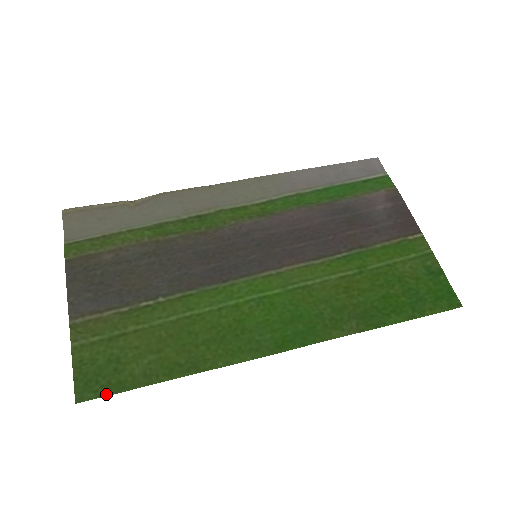
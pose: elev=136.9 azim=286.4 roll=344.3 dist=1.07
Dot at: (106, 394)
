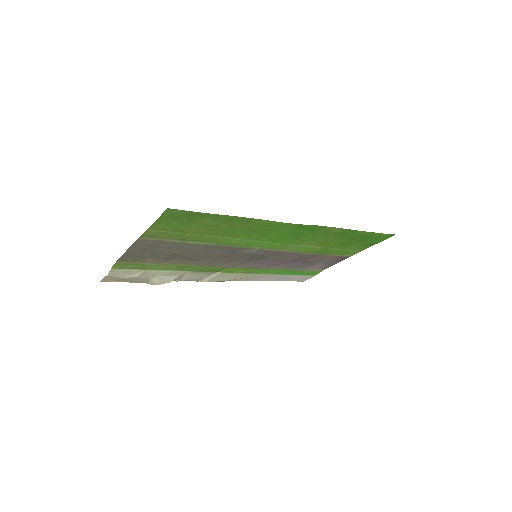
Dot at: (189, 212)
